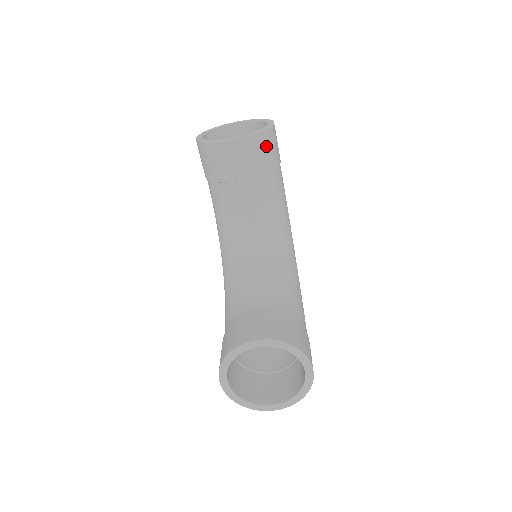
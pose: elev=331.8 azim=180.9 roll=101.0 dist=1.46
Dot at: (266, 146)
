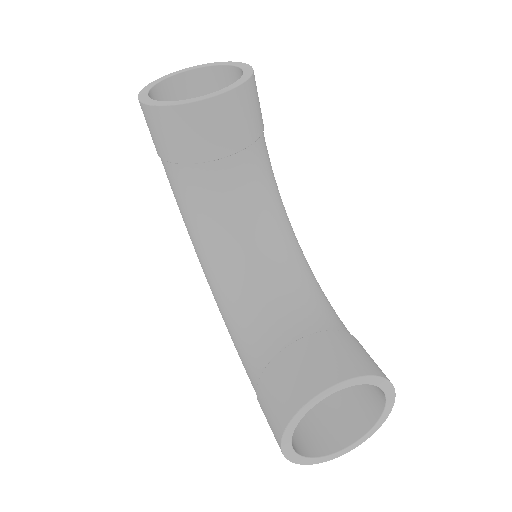
Dot at: (253, 101)
